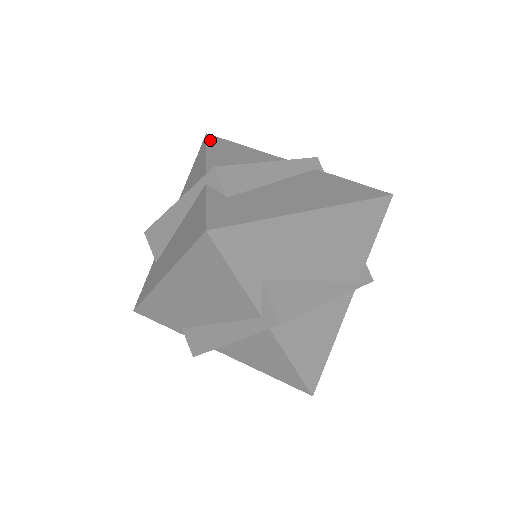
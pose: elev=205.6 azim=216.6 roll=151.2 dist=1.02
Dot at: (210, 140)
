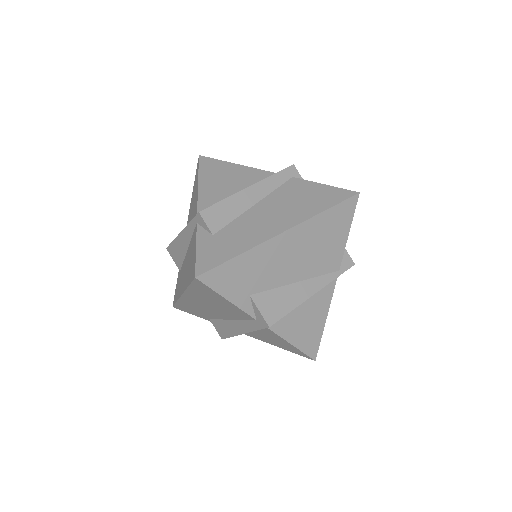
Dot at: (202, 164)
